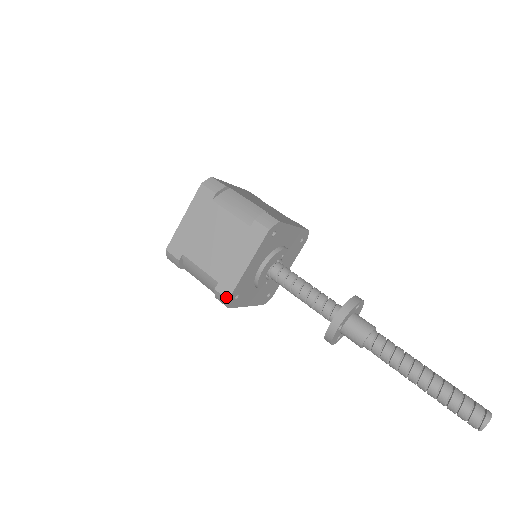
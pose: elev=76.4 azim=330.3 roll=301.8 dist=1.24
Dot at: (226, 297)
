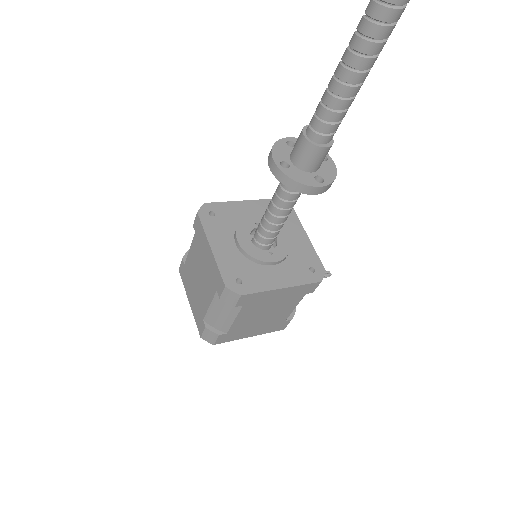
Dot at: (223, 288)
